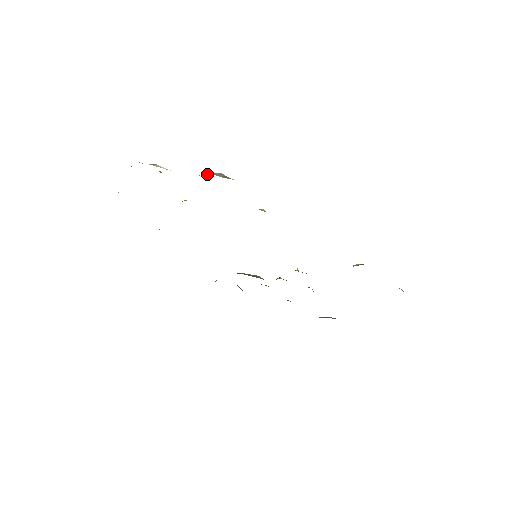
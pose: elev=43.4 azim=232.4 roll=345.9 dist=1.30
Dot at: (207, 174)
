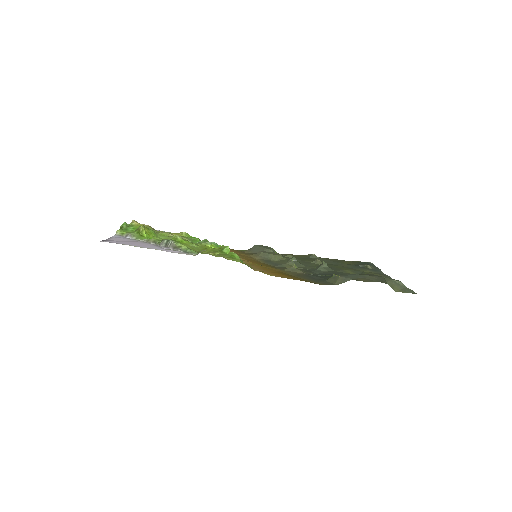
Dot at: (162, 245)
